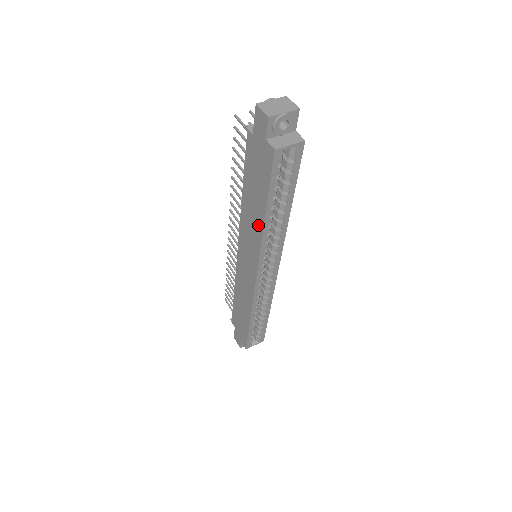
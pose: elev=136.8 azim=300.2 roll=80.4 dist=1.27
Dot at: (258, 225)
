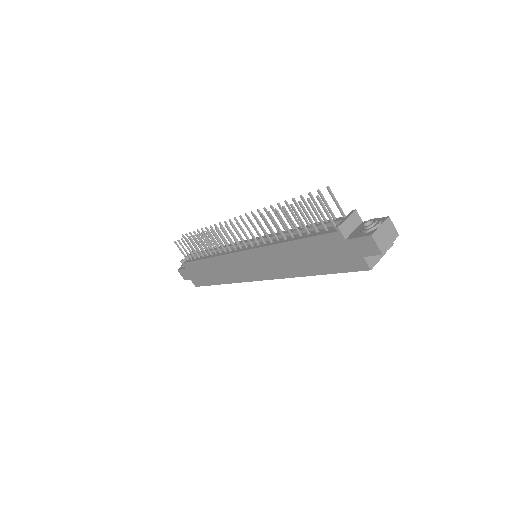
Dot at: (296, 270)
